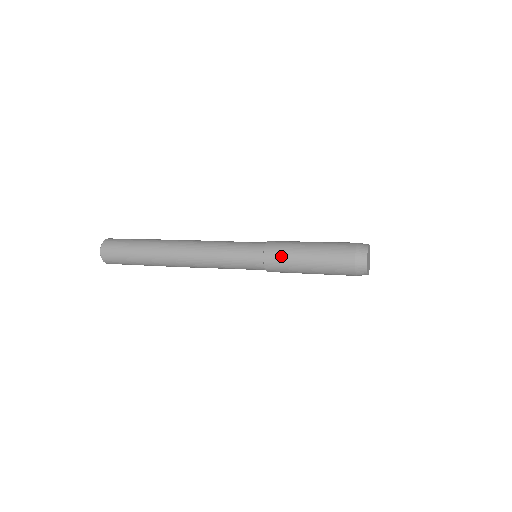
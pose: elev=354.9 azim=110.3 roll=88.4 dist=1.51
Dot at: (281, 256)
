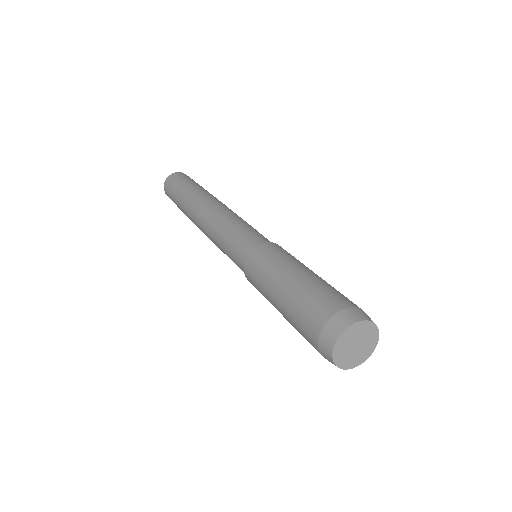
Dot at: (266, 259)
